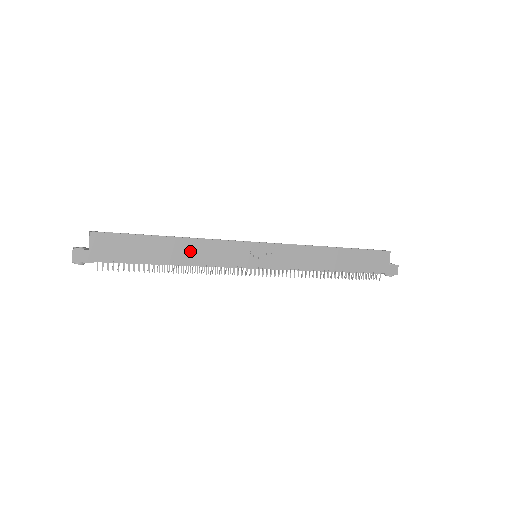
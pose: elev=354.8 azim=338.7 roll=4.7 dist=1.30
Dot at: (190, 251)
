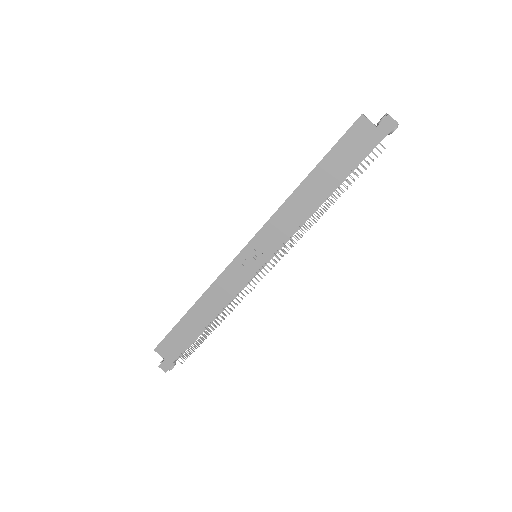
Dot at: (210, 305)
